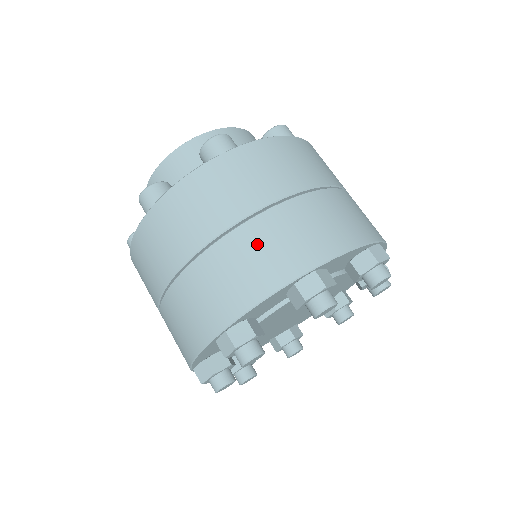
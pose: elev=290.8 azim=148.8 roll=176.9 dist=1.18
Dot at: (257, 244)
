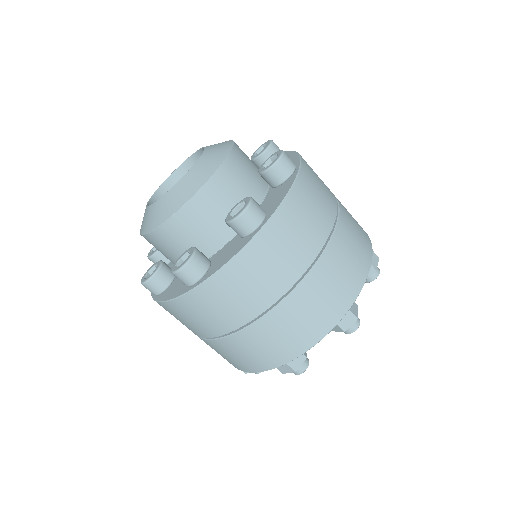
Dot at: (307, 305)
